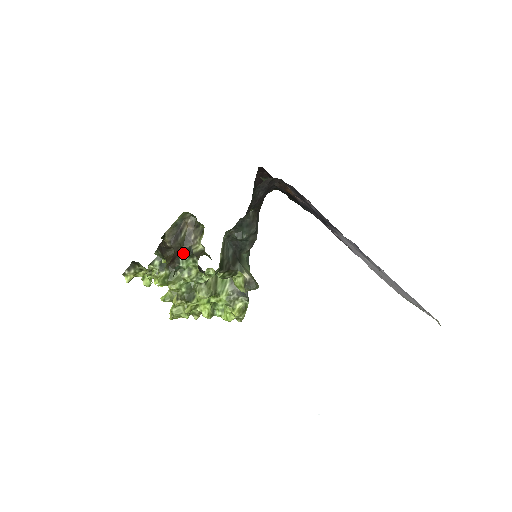
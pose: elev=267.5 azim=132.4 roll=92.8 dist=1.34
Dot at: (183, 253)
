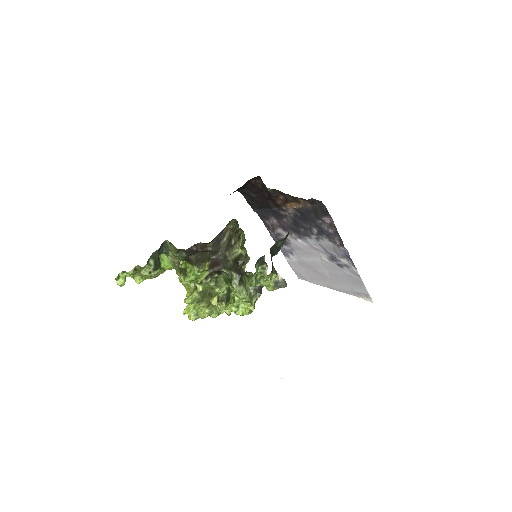
Dot at: (257, 261)
